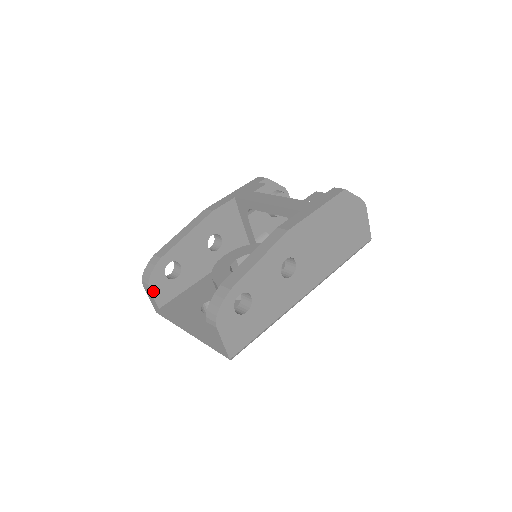
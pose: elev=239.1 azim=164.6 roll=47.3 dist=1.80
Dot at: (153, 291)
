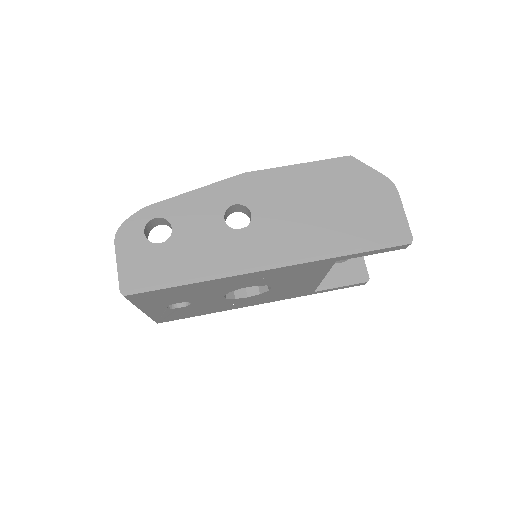
Dot at: occluded
